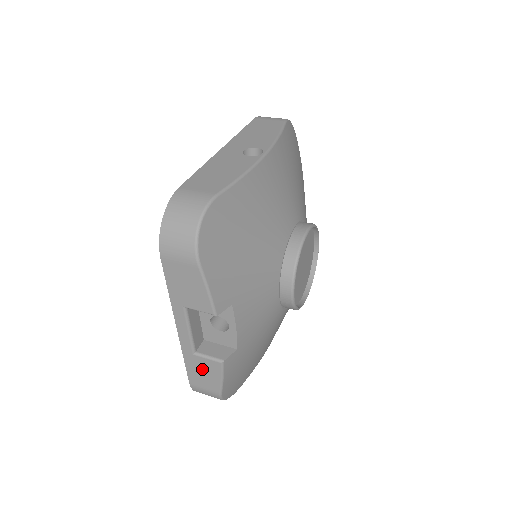
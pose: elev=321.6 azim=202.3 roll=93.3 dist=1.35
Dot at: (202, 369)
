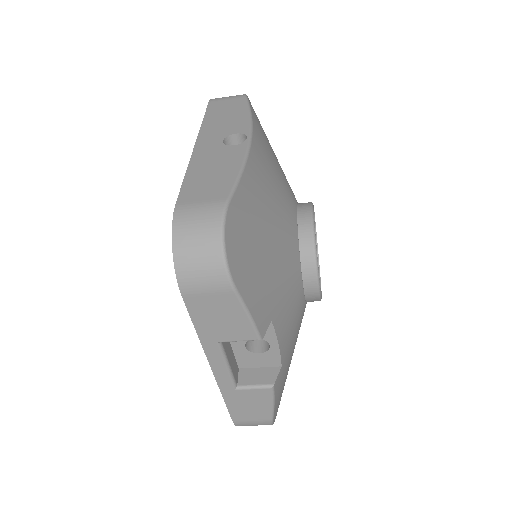
Dot at: (247, 402)
